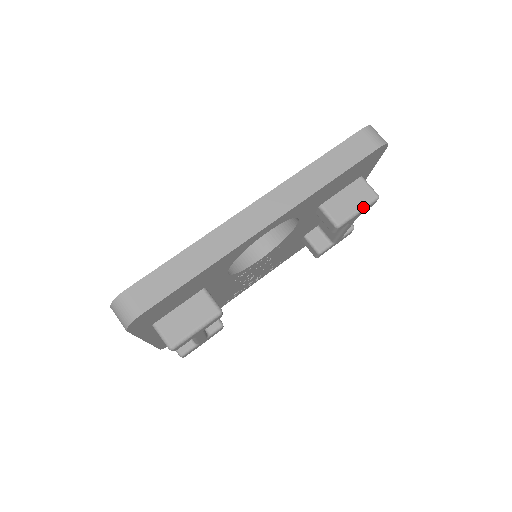
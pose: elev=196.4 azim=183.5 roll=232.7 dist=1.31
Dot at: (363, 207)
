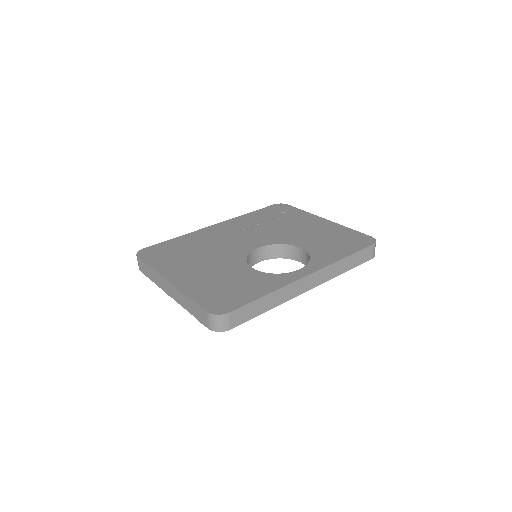
Dot at: occluded
